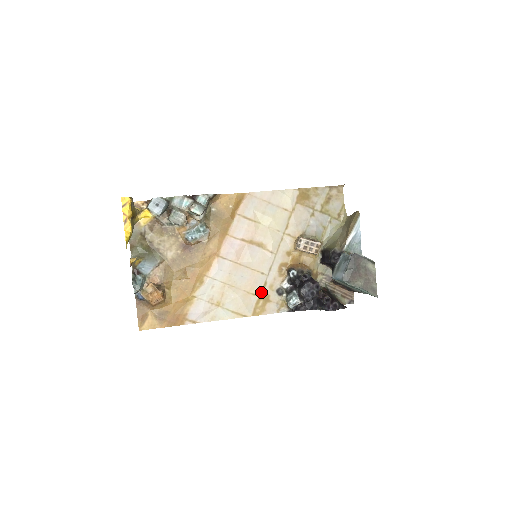
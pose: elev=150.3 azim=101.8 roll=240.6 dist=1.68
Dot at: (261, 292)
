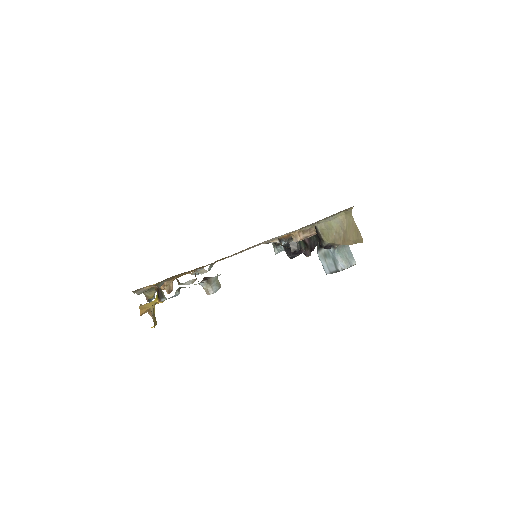
Dot at: occluded
